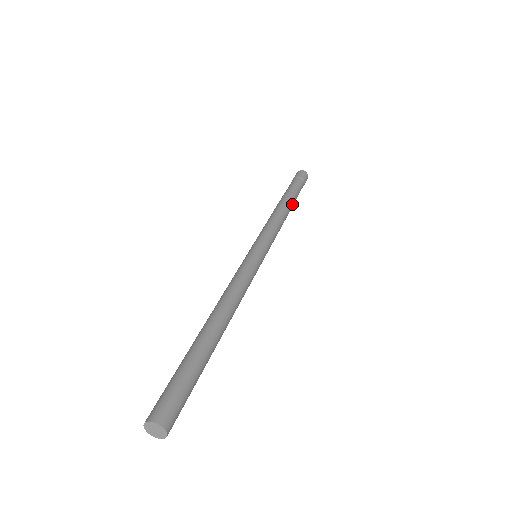
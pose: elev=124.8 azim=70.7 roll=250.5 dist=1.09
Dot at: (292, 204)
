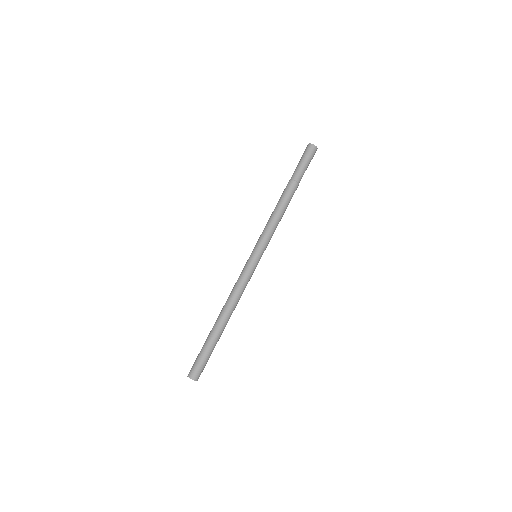
Dot at: occluded
